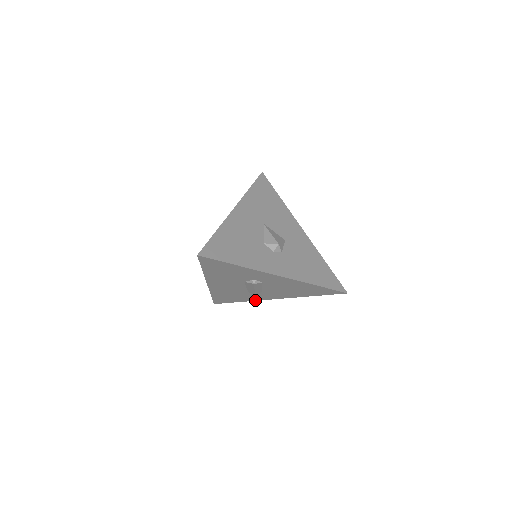
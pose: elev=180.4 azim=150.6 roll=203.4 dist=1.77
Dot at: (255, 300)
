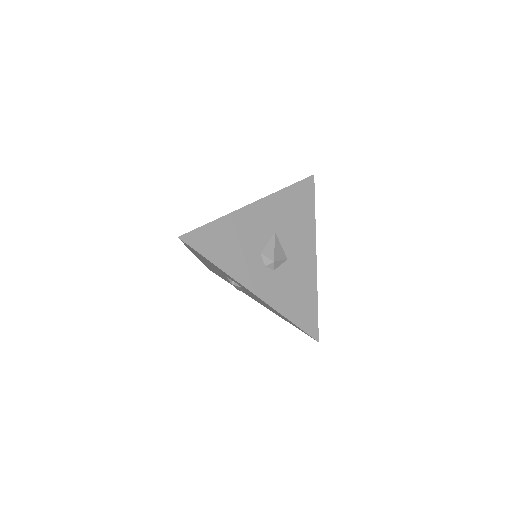
Dot at: occluded
